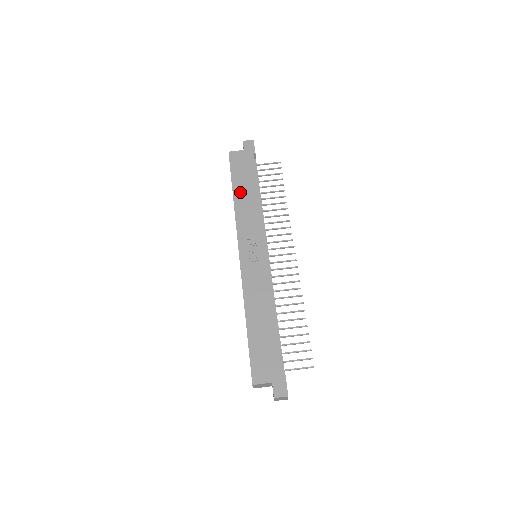
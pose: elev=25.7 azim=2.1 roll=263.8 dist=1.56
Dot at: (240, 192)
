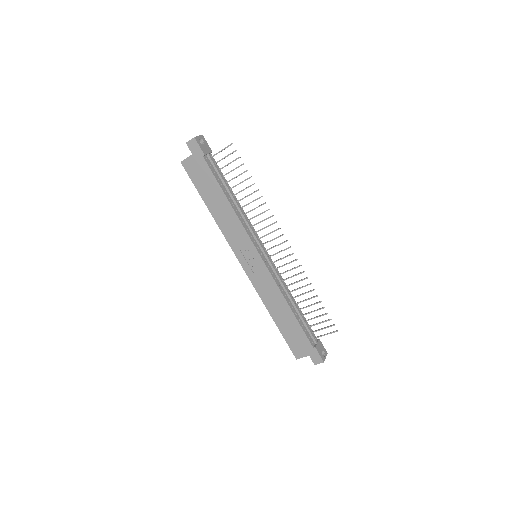
Dot at: (213, 205)
